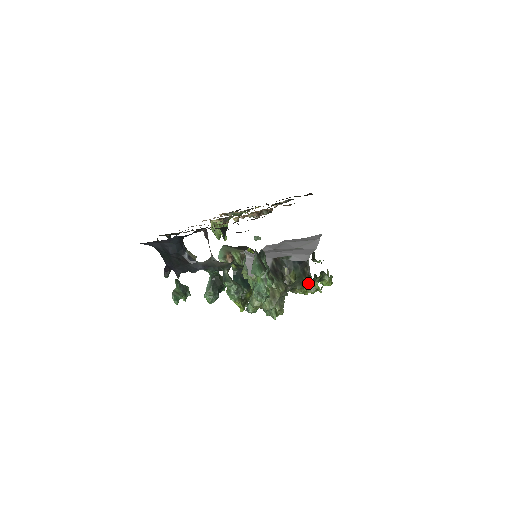
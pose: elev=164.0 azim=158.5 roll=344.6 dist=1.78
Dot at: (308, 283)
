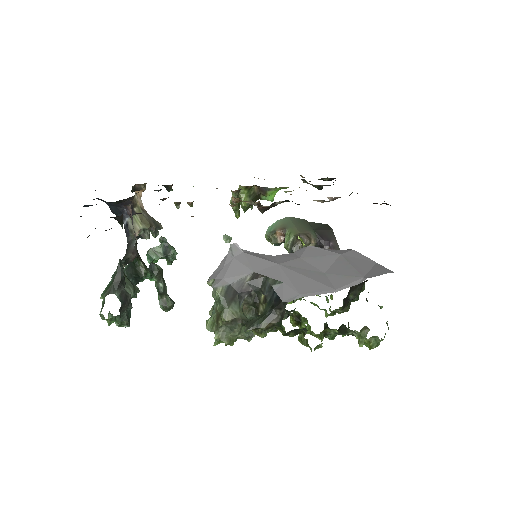
Dot at: (282, 330)
